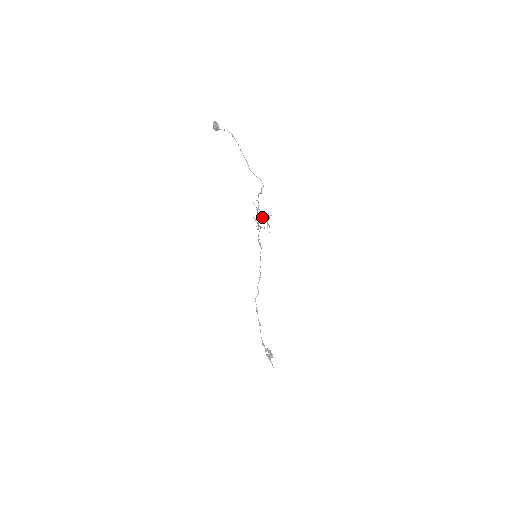
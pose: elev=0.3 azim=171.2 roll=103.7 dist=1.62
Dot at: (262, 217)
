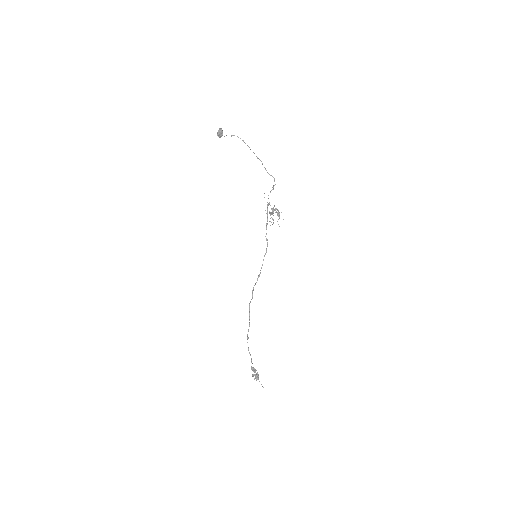
Dot at: occluded
